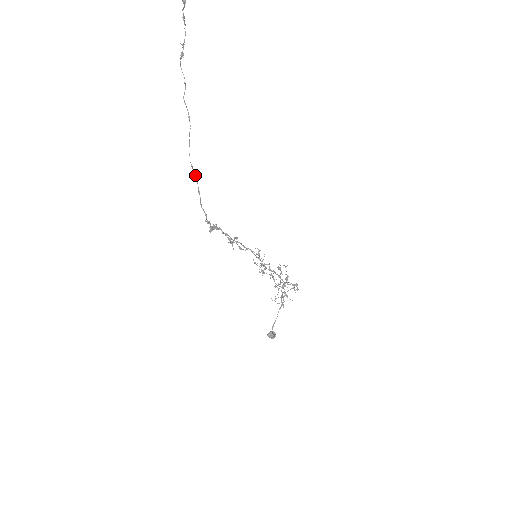
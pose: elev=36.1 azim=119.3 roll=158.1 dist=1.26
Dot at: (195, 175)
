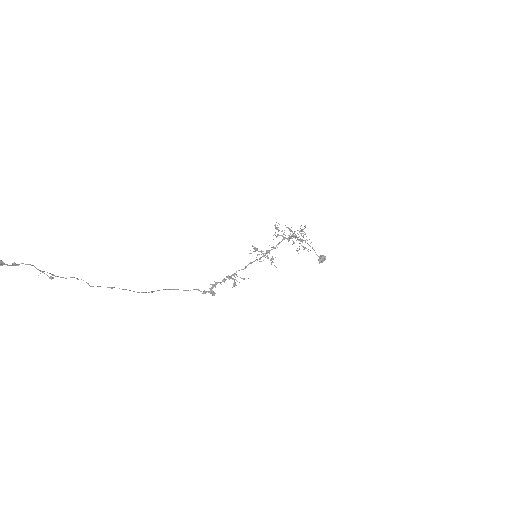
Dot at: occluded
